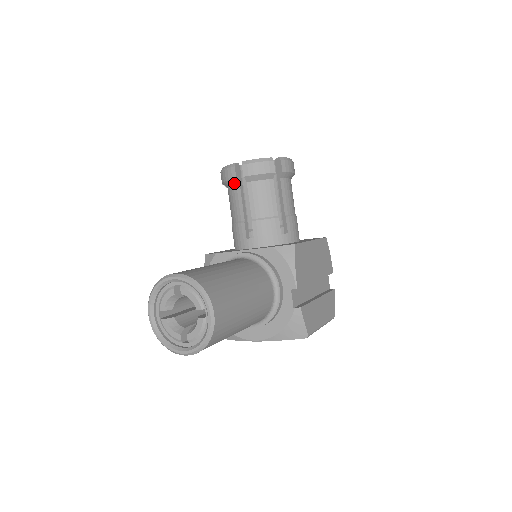
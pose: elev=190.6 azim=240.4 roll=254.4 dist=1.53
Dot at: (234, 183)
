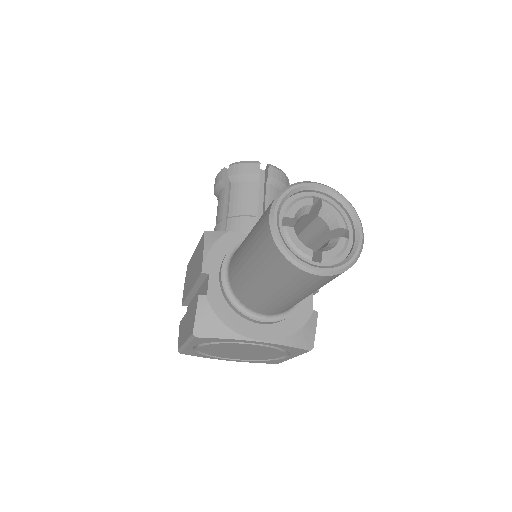
Dot at: (252, 178)
